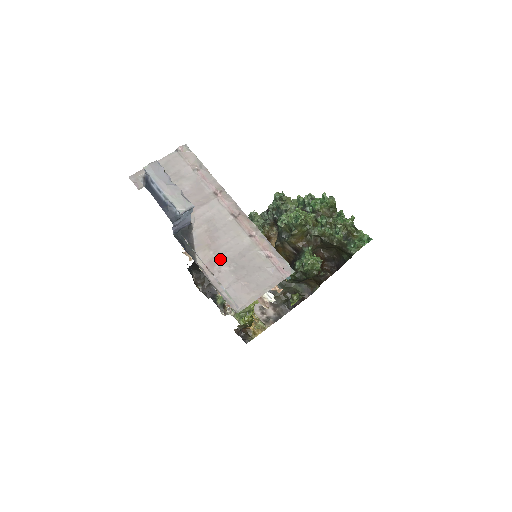
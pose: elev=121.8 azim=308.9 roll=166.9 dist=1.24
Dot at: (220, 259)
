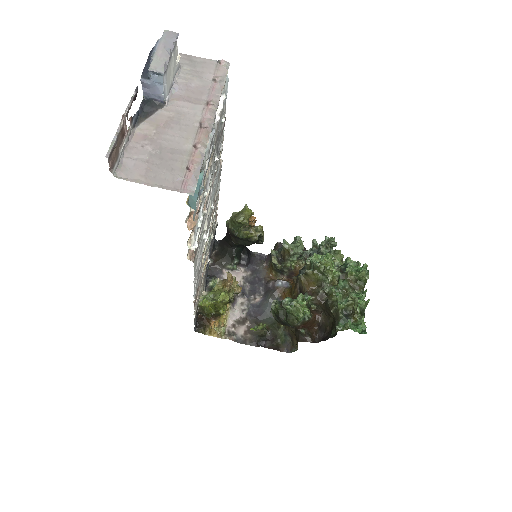
Dot at: (154, 140)
